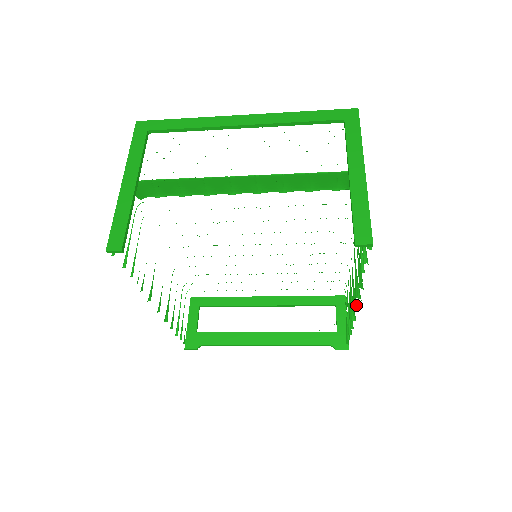
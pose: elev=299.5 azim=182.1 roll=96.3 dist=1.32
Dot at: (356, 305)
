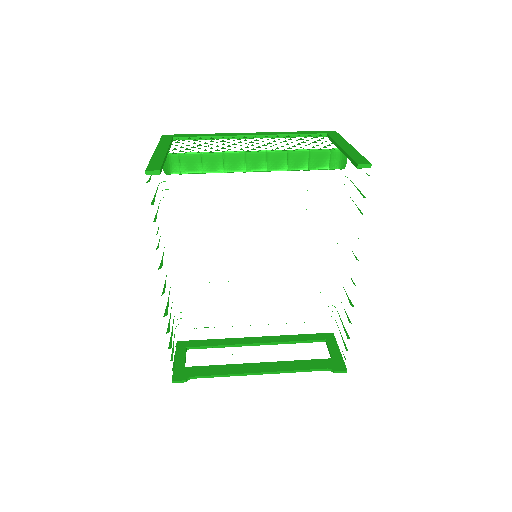
Dot at: (354, 283)
